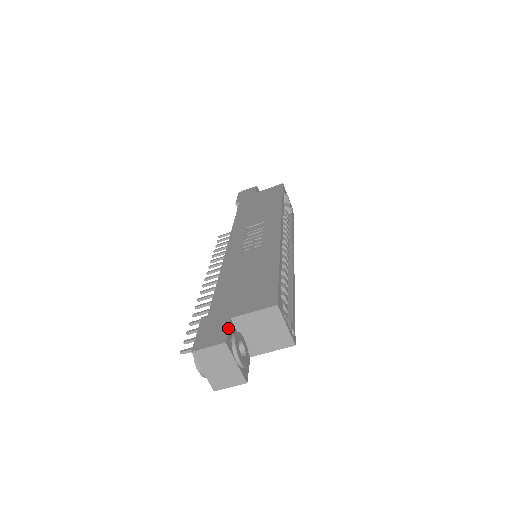
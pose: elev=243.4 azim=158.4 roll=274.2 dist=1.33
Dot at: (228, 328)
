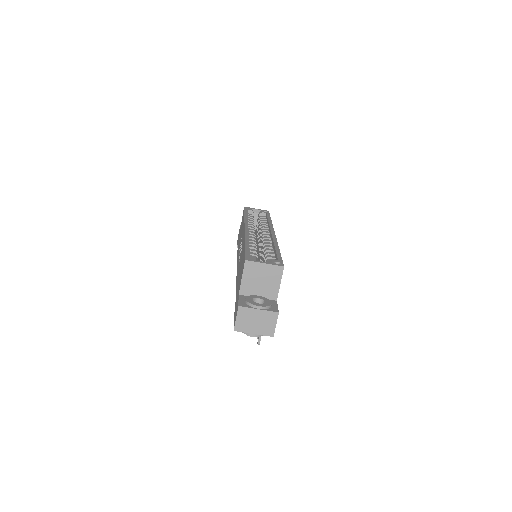
Dot at: (238, 300)
